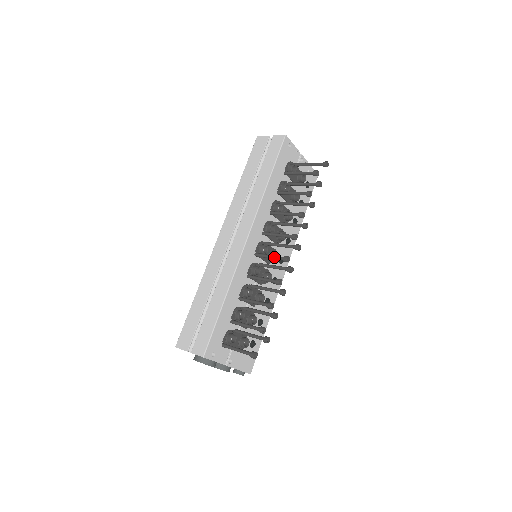
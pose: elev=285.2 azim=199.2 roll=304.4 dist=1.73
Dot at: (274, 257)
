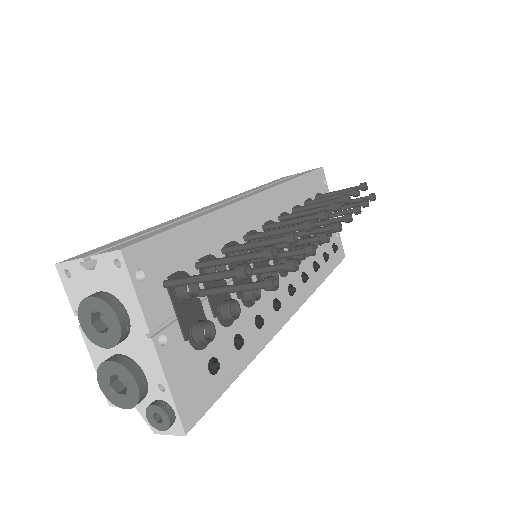
Dot at: (300, 217)
